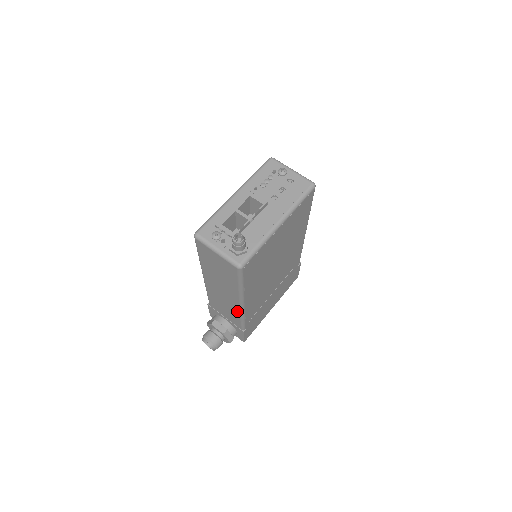
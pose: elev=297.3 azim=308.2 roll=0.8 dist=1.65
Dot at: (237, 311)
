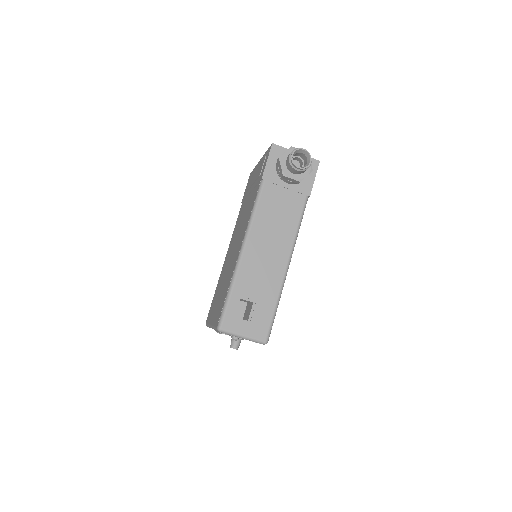
Dot at: occluded
